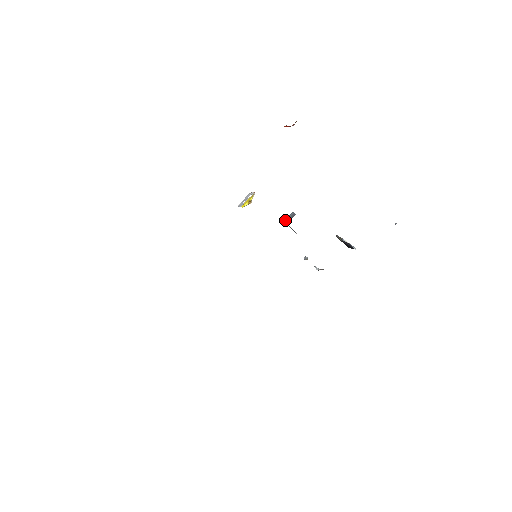
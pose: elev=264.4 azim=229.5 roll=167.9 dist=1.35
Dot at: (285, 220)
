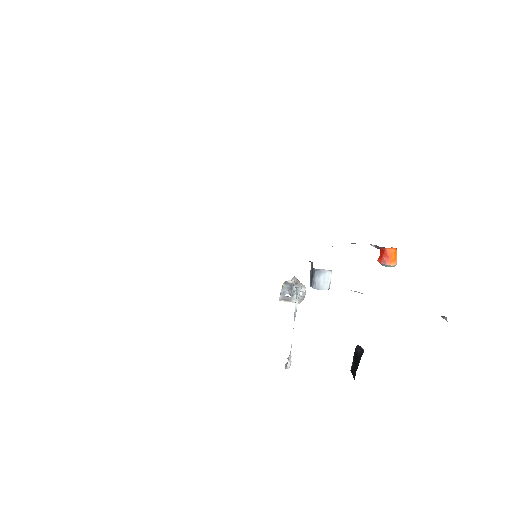
Dot at: occluded
